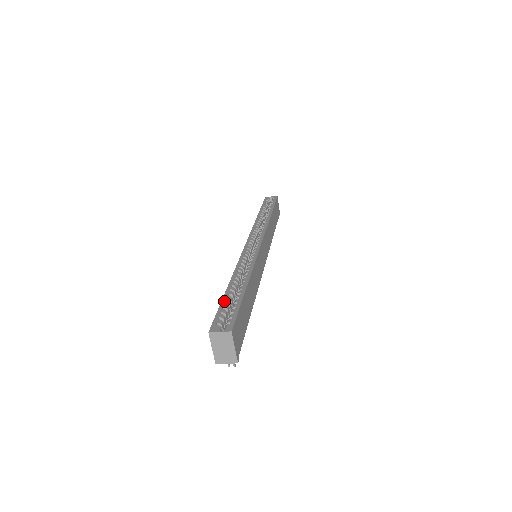
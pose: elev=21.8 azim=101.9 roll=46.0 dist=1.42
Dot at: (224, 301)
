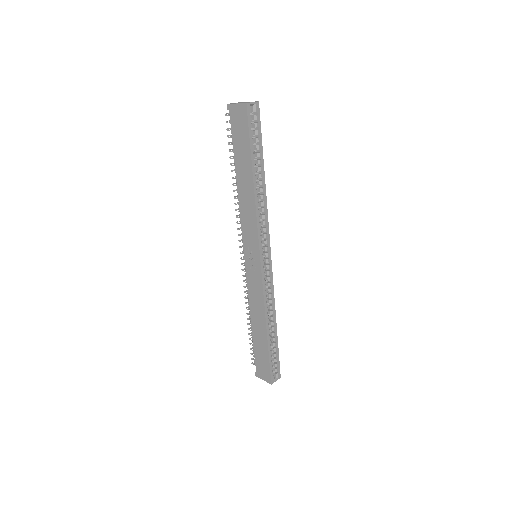
Dot at: (270, 354)
